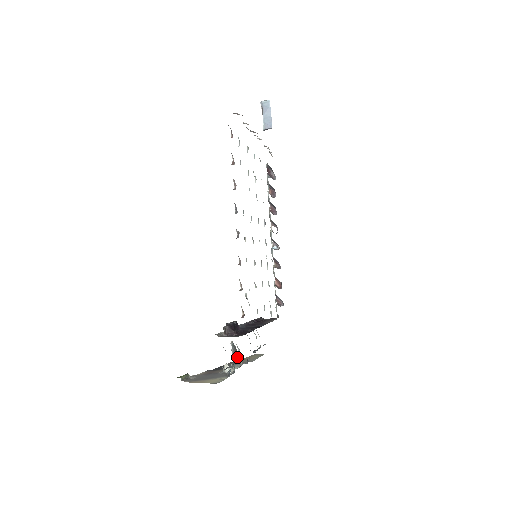
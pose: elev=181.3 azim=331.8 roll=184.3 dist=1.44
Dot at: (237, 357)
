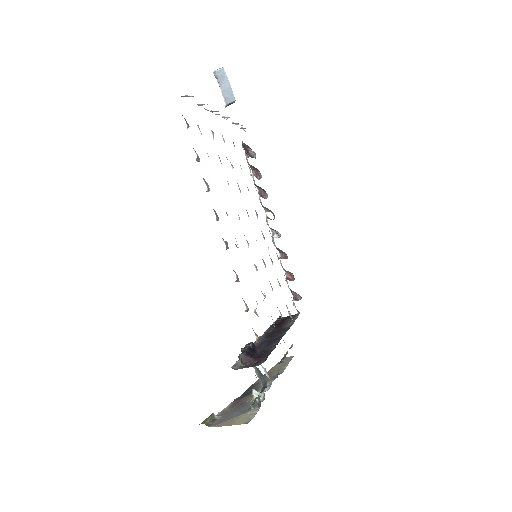
Dot at: (264, 380)
